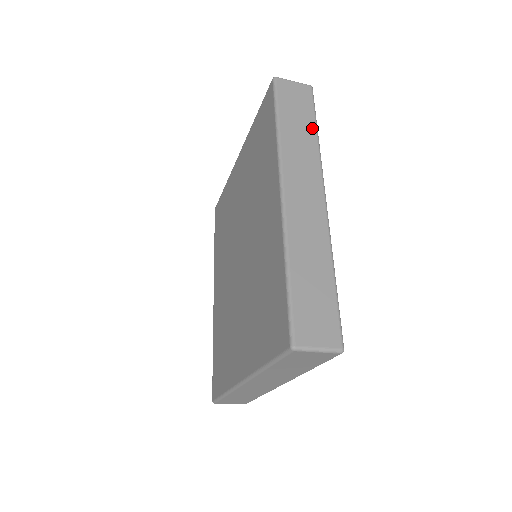
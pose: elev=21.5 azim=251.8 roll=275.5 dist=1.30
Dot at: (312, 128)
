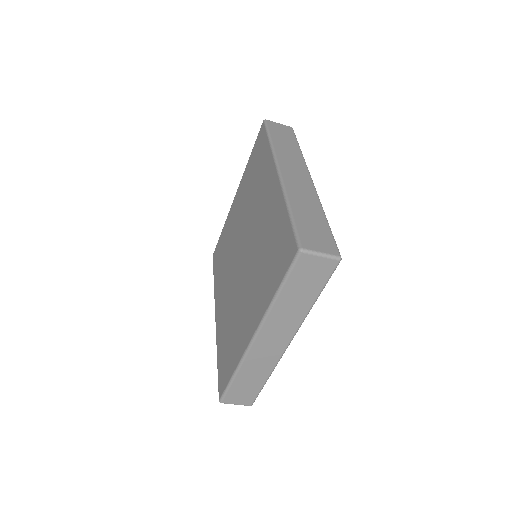
Dot at: (296, 146)
